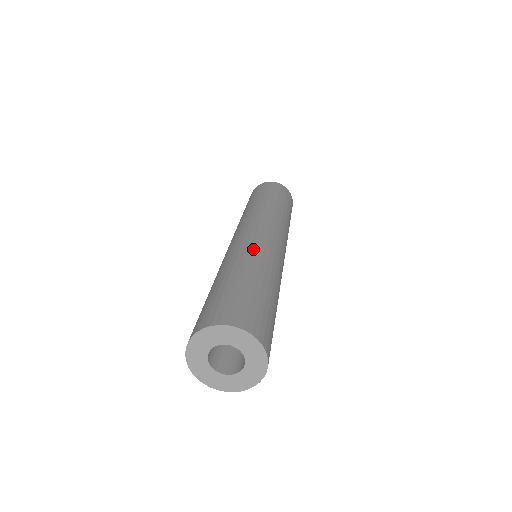
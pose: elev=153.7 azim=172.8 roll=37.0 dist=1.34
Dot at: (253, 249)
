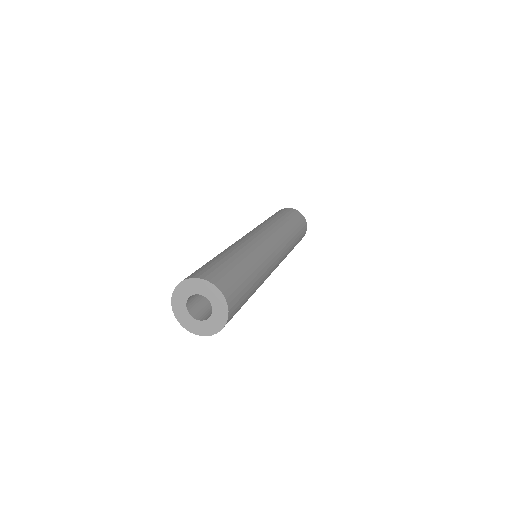
Dot at: (244, 243)
